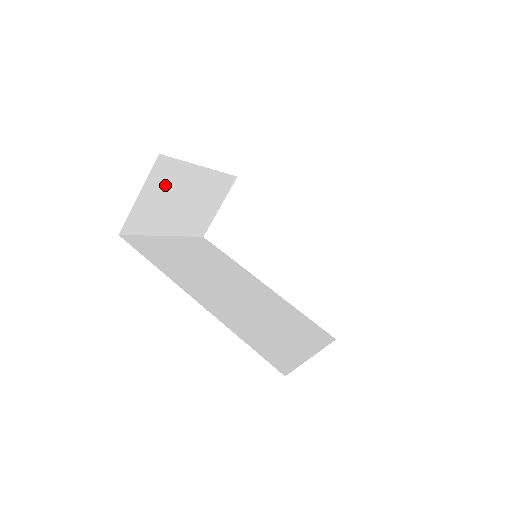
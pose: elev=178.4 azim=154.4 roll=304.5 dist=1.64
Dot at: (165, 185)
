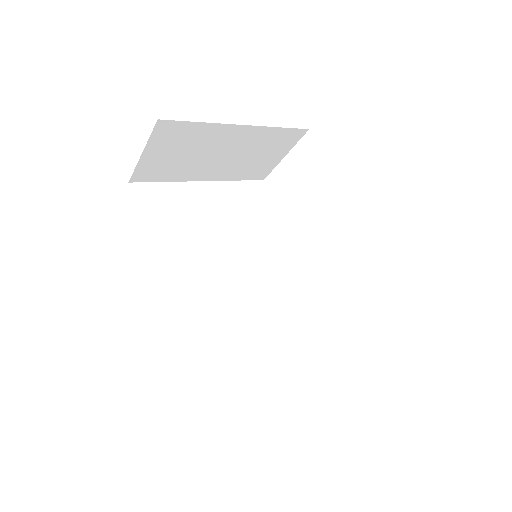
Dot at: (181, 143)
